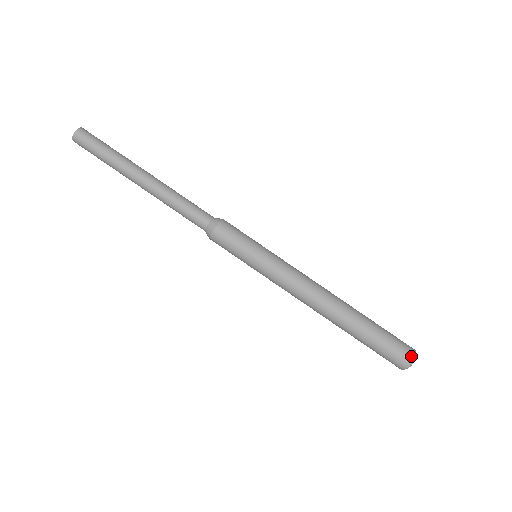
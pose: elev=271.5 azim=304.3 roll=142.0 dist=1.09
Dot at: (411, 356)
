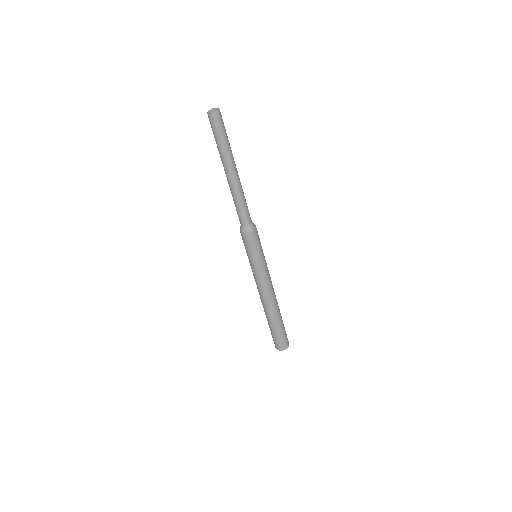
Dot at: occluded
